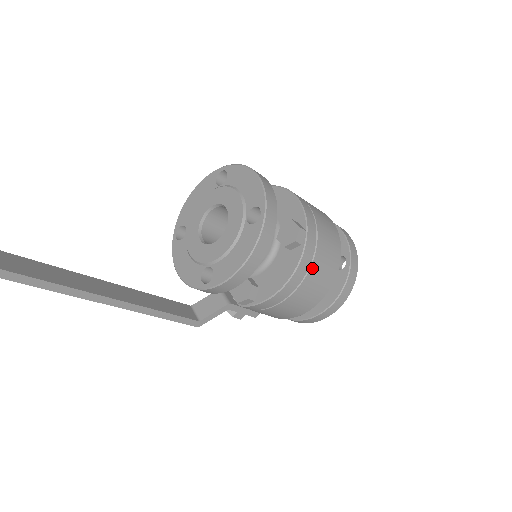
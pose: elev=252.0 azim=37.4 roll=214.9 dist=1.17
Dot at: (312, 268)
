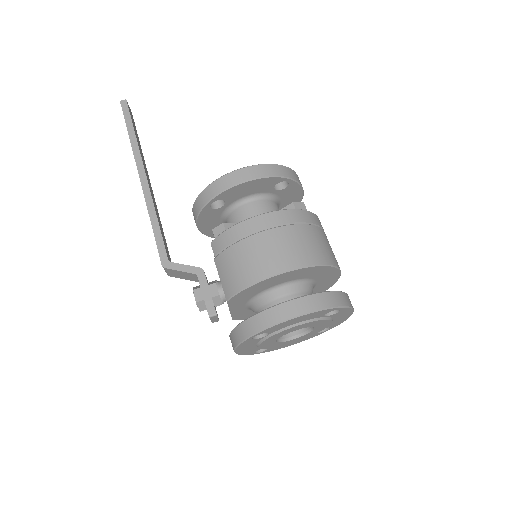
Dot at: (292, 228)
